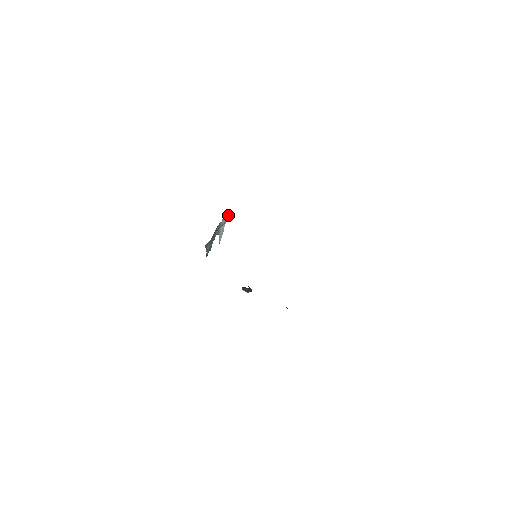
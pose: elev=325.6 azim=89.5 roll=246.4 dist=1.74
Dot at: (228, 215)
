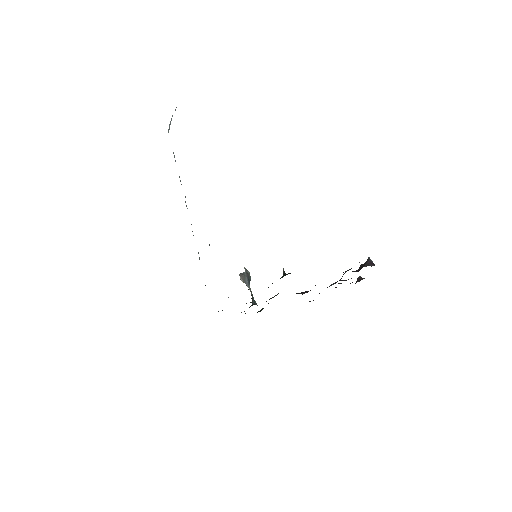
Dot at: occluded
